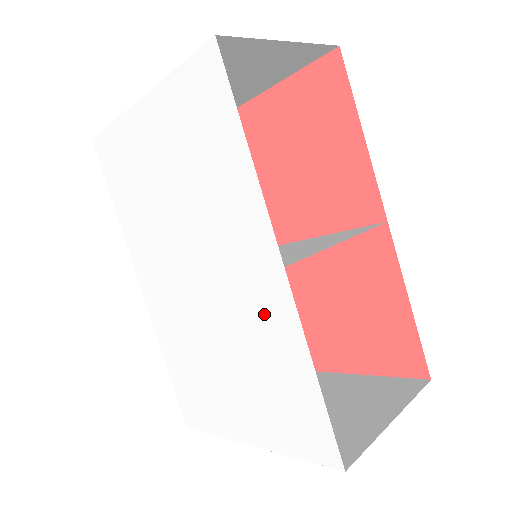
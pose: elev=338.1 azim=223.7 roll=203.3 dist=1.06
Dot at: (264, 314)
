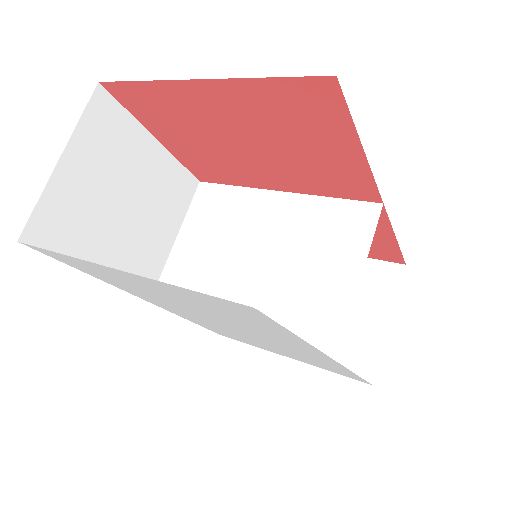
Dot at: occluded
